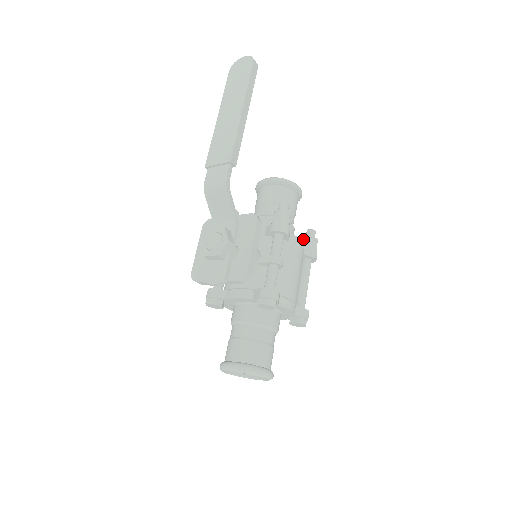
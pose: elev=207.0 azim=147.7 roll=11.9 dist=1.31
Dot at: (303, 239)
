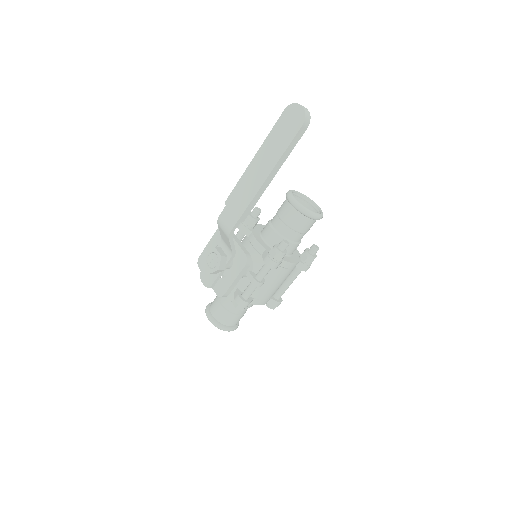
Dot at: (304, 252)
